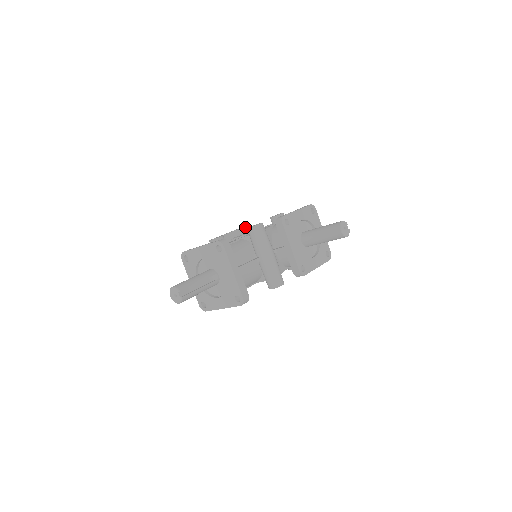
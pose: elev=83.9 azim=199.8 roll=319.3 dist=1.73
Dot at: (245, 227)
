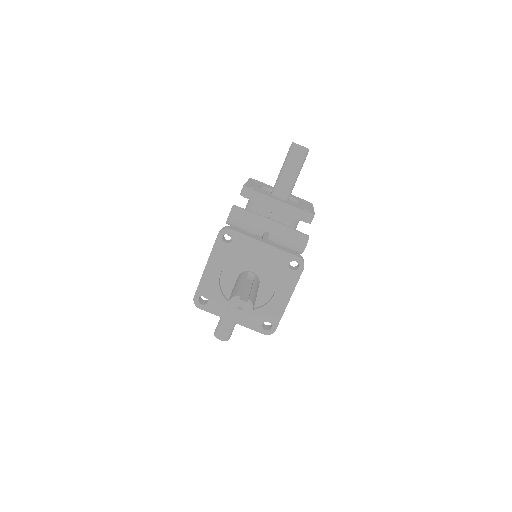
Dot at: occluded
